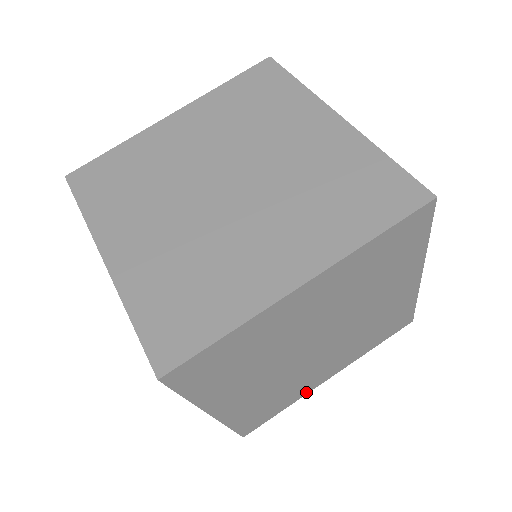
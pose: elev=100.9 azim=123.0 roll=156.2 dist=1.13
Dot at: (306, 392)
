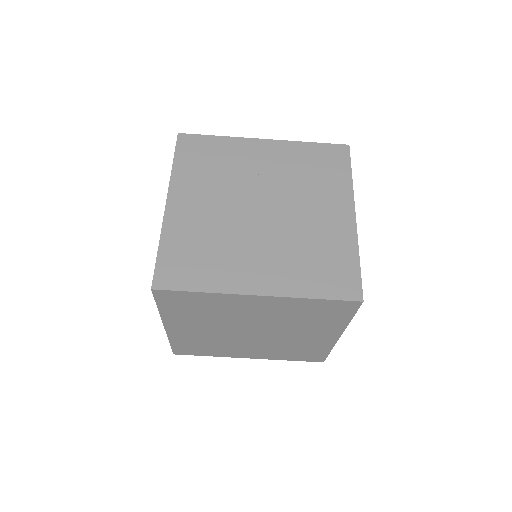
Dot at: occluded
